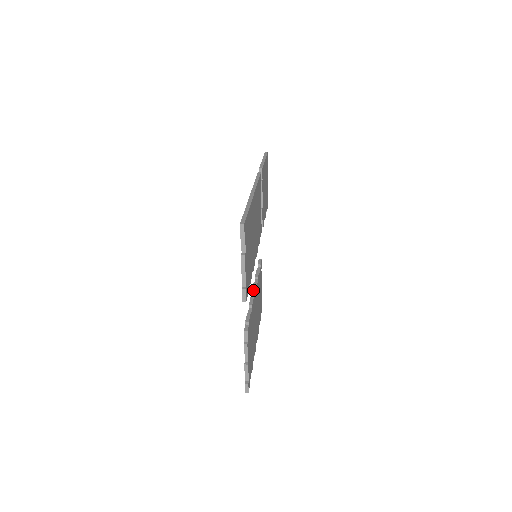
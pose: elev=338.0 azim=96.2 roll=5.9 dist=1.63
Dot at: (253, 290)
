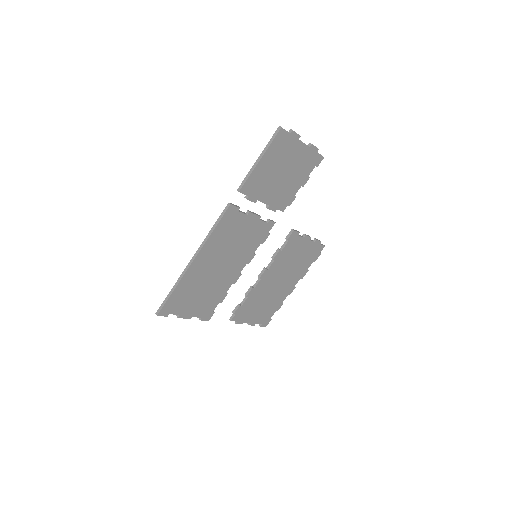
Dot at: (258, 277)
